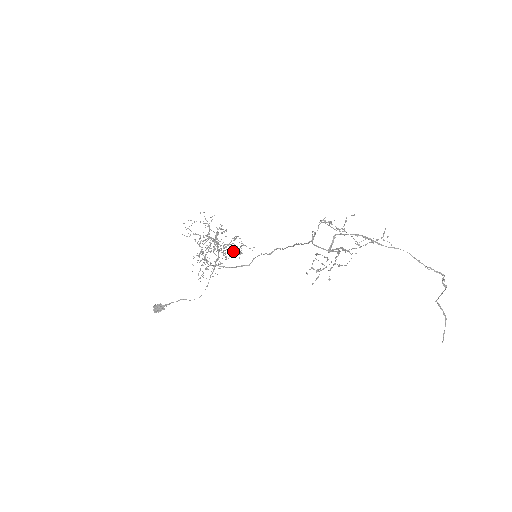
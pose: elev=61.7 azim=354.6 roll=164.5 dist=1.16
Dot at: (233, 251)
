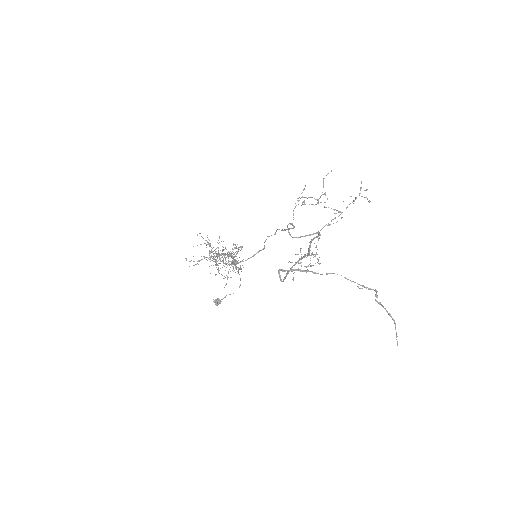
Dot at: occluded
